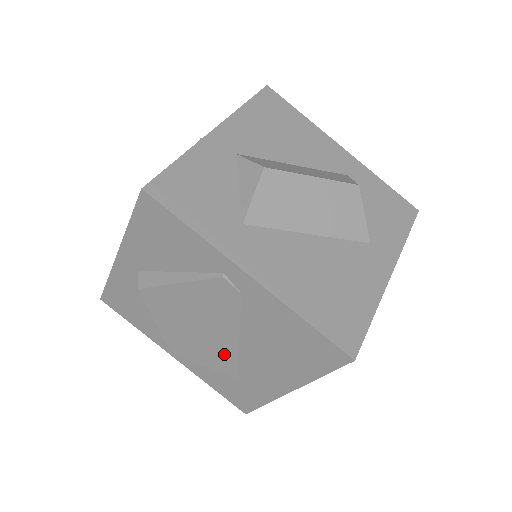
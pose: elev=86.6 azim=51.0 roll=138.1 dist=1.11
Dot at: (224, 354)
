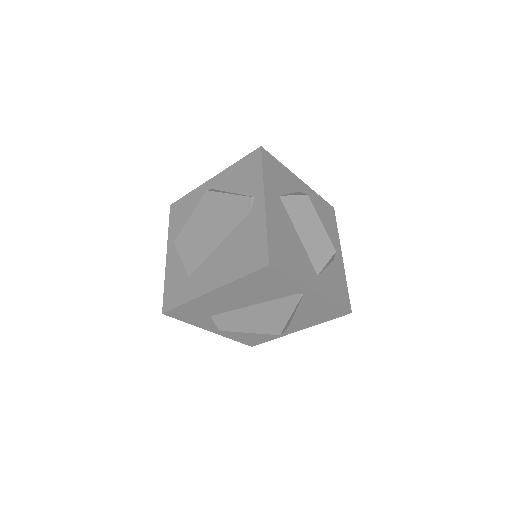
Dot at: (202, 253)
